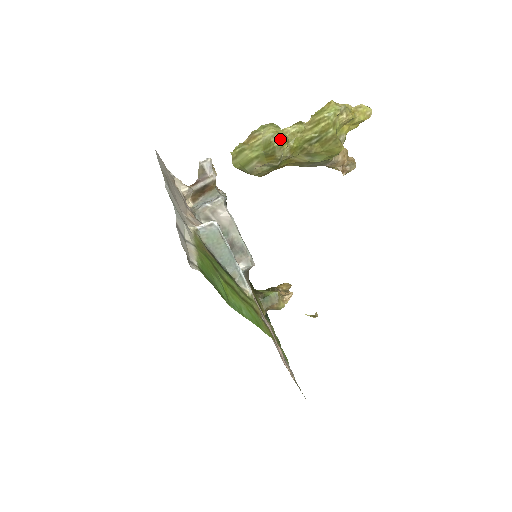
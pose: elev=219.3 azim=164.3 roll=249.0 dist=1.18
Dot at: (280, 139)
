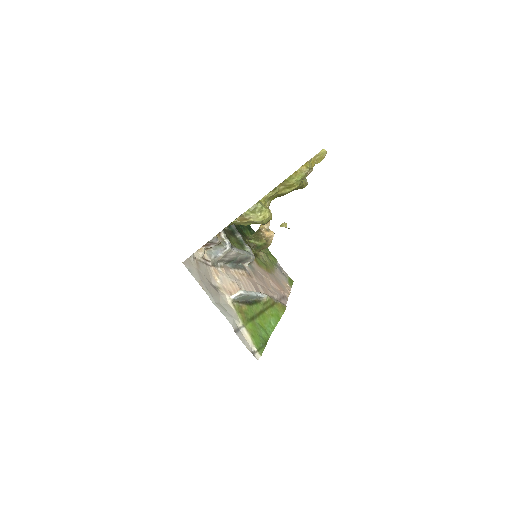
Dot at: (267, 220)
